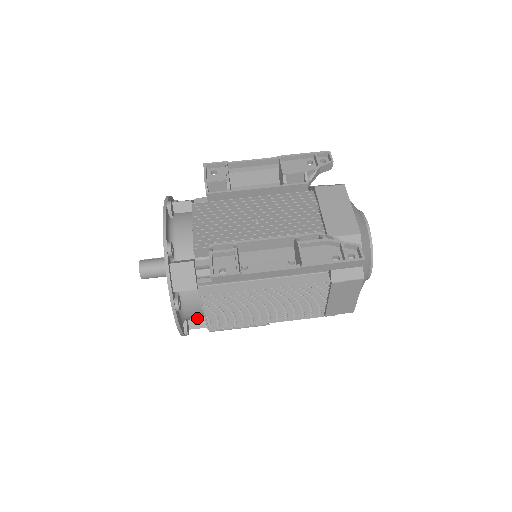
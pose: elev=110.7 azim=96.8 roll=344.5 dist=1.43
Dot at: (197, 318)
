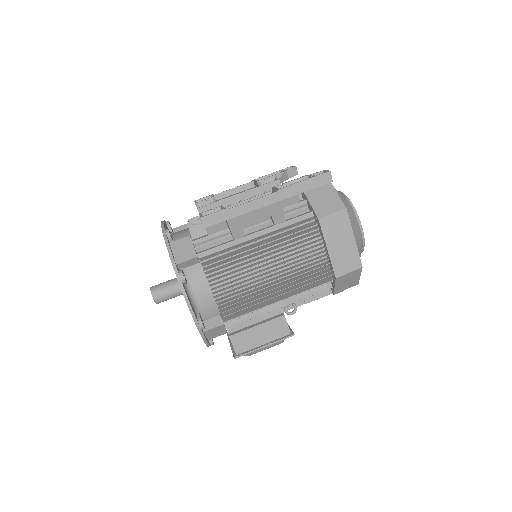
Dot at: (212, 318)
